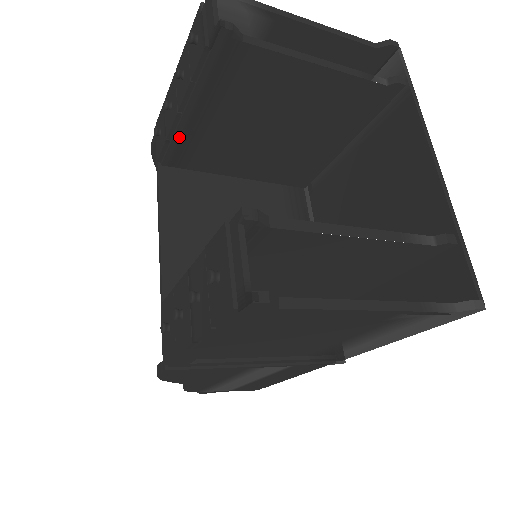
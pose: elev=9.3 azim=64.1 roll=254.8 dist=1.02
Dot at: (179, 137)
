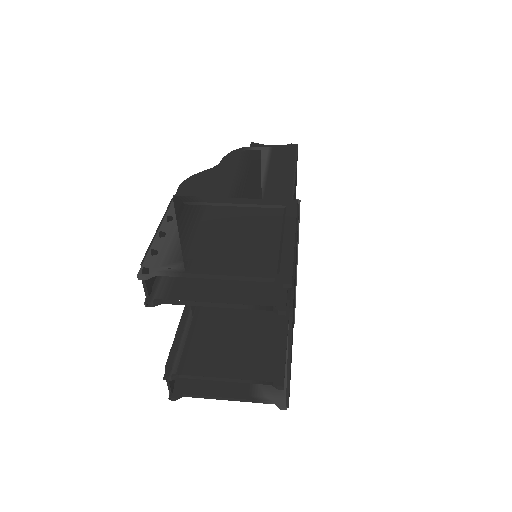
Dot at: occluded
